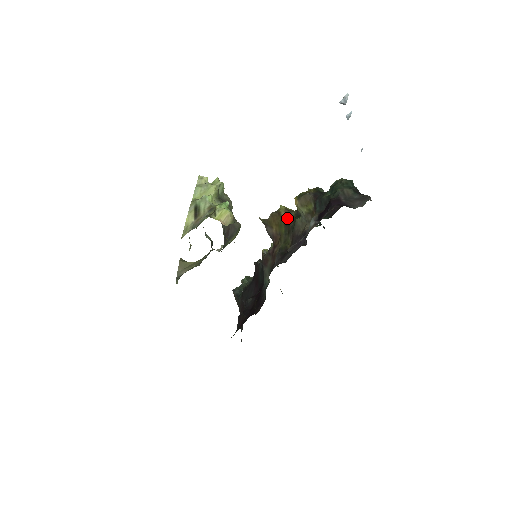
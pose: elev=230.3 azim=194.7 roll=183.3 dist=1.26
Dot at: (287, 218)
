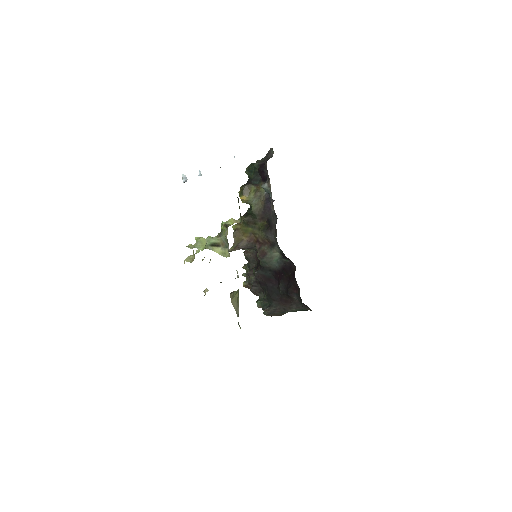
Dot at: (244, 222)
